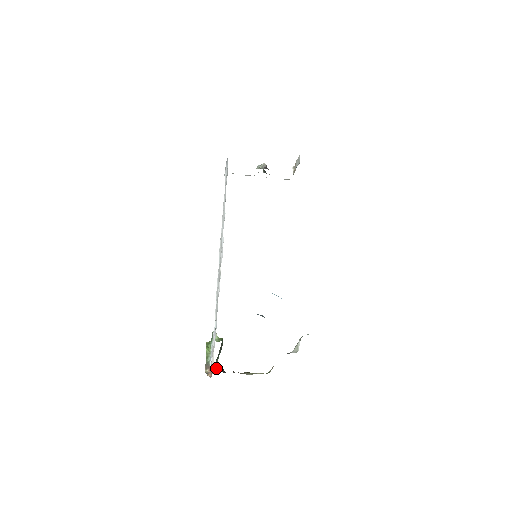
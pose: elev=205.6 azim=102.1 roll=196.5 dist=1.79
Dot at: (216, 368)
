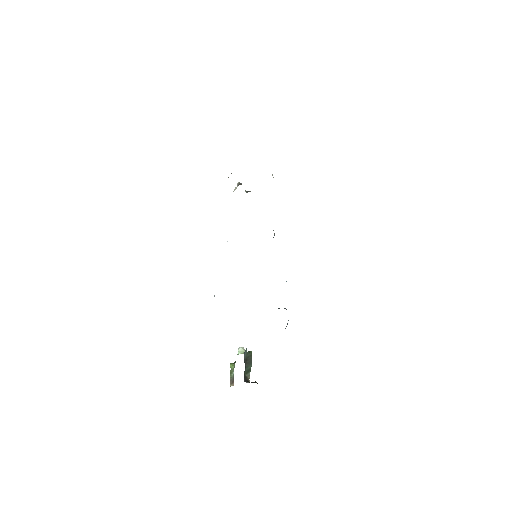
Dot at: (245, 381)
